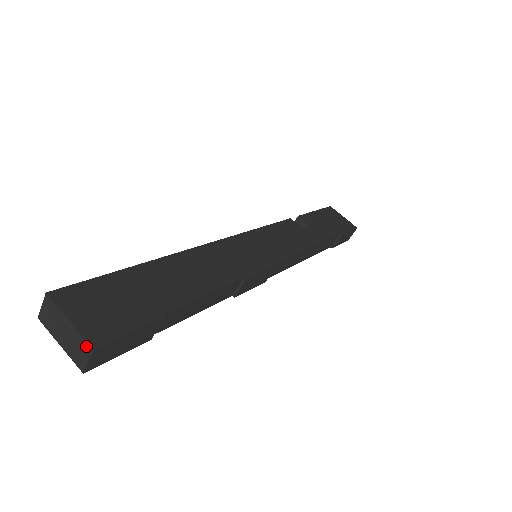
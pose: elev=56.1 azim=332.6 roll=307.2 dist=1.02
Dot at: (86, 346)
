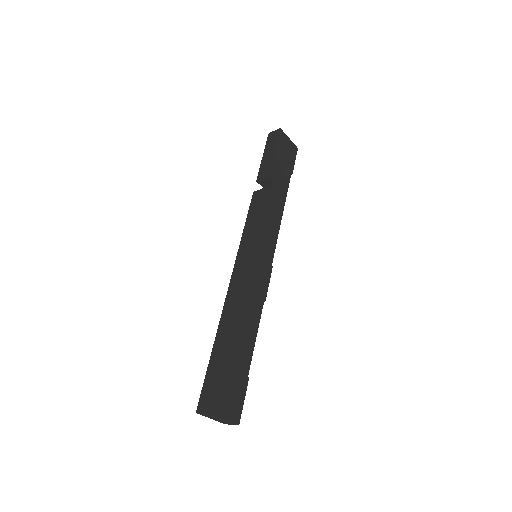
Dot at: (233, 424)
